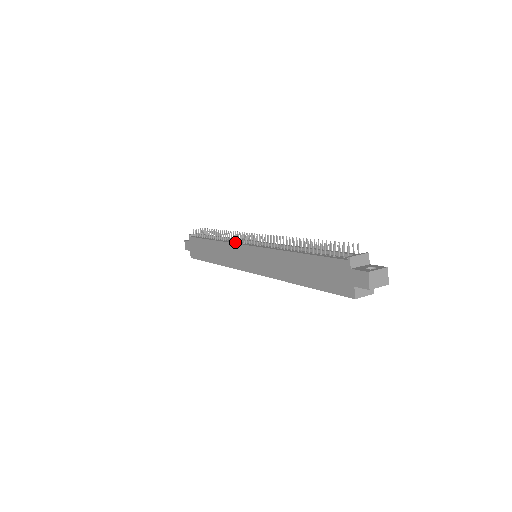
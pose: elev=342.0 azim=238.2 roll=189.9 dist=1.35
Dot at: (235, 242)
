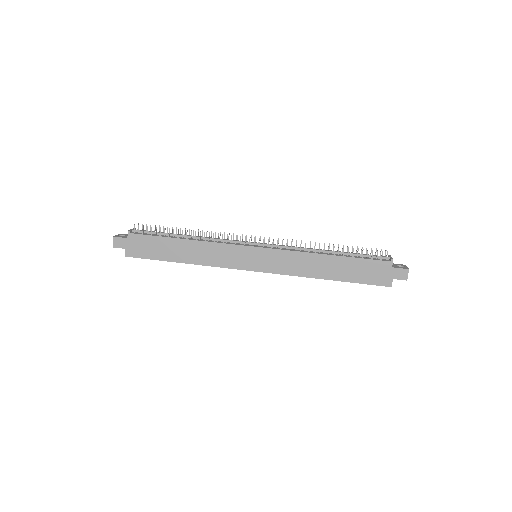
Dot at: (229, 243)
